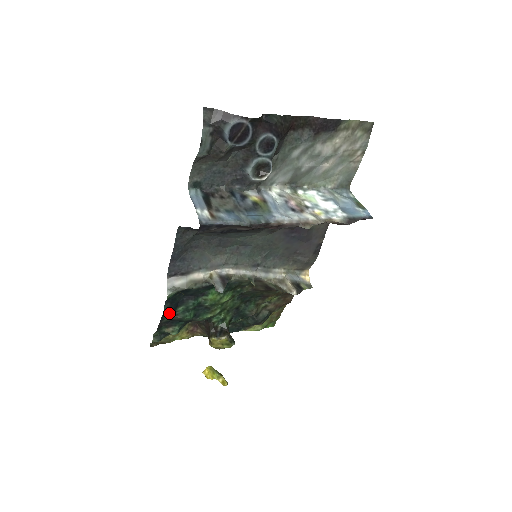
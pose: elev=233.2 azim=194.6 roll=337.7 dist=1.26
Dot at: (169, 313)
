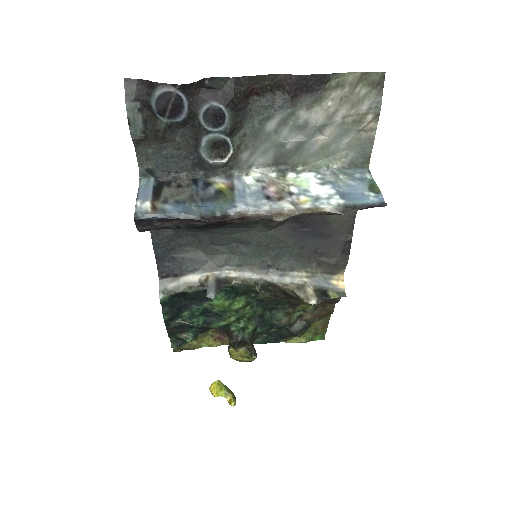
Dot at: (173, 318)
